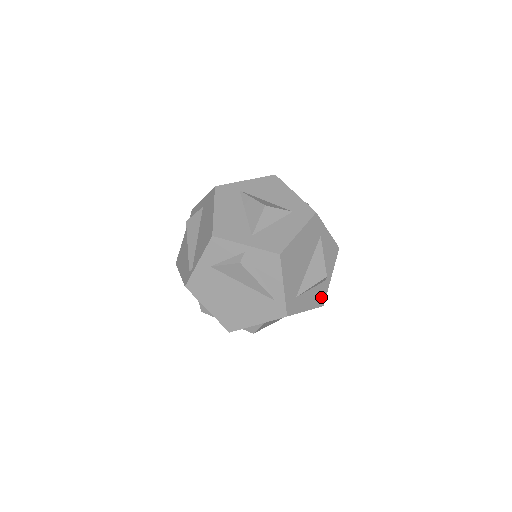
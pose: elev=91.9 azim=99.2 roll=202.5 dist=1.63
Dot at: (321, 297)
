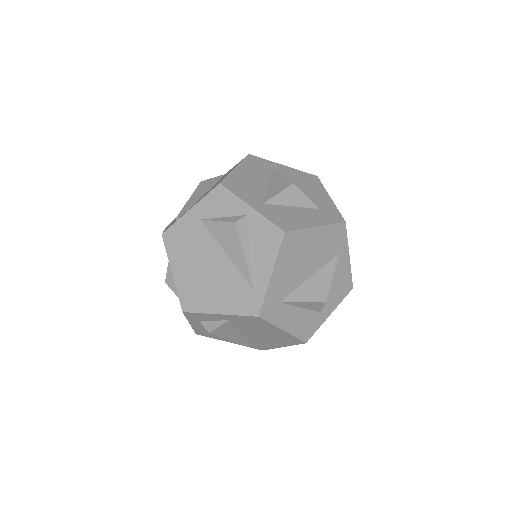
Dot at: (308, 329)
